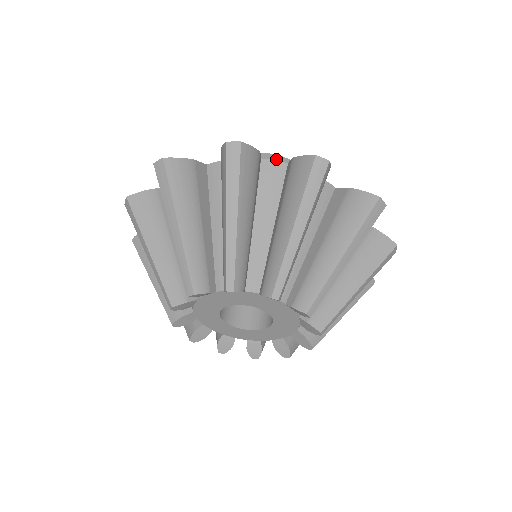
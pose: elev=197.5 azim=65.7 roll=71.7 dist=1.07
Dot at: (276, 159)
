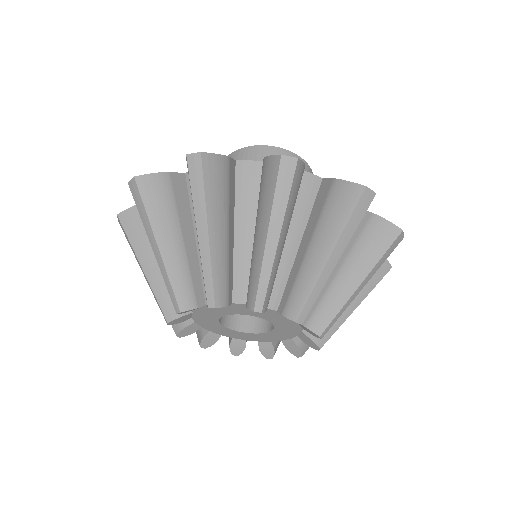
Dot at: (266, 150)
